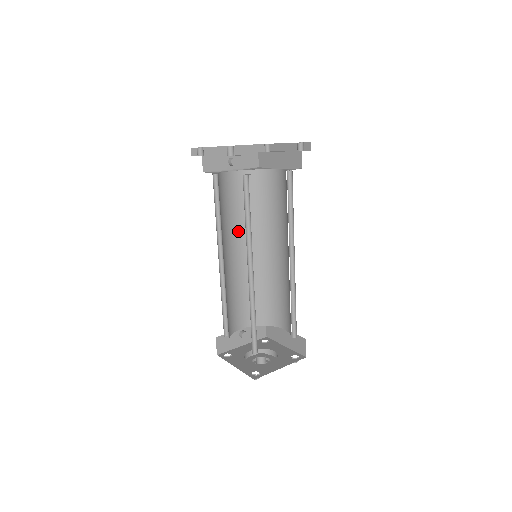
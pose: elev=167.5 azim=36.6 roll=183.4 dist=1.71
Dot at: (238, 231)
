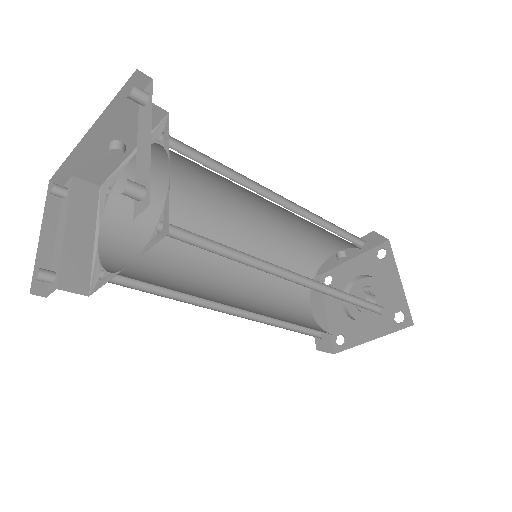
Dot at: (228, 198)
